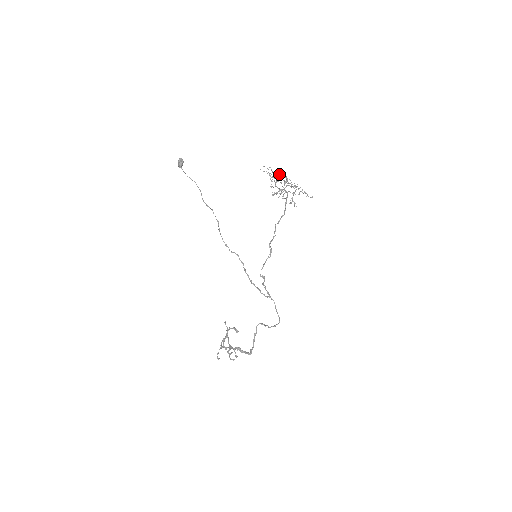
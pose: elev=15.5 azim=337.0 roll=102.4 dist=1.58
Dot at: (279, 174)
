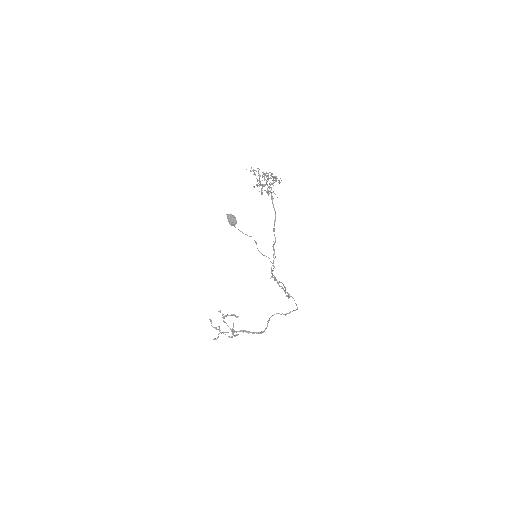
Dot at: occluded
